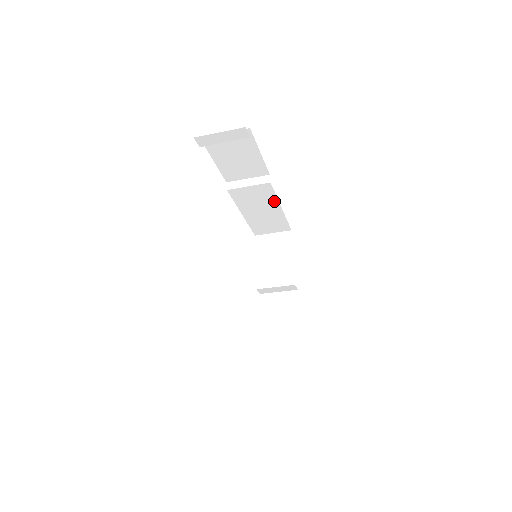
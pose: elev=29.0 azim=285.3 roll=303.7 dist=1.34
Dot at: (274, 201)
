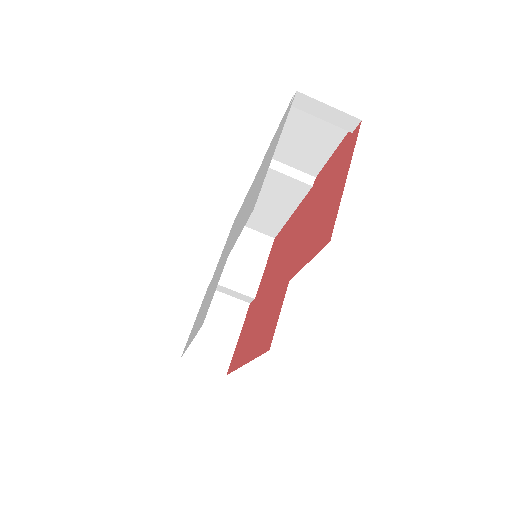
Dot at: (293, 204)
